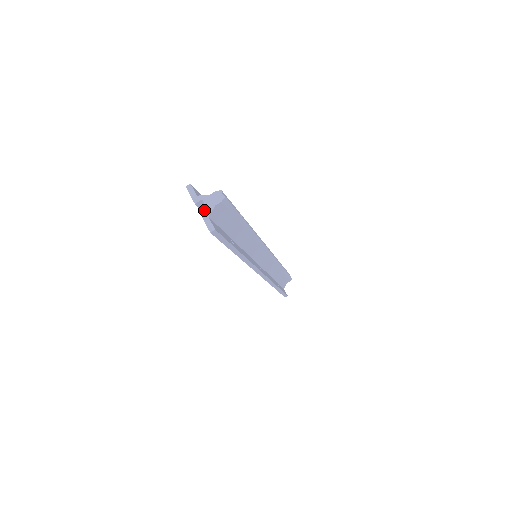
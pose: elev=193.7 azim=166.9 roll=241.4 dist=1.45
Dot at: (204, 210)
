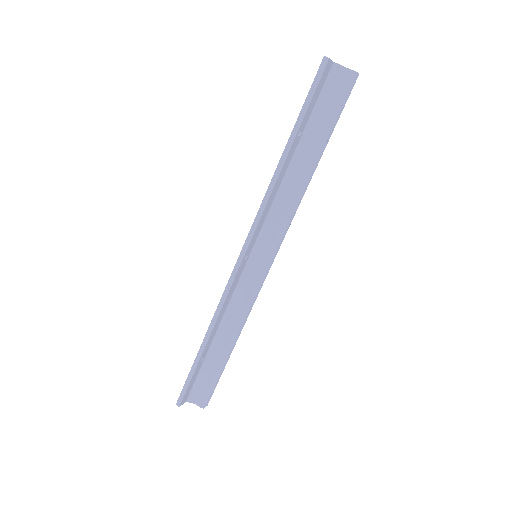
Dot at: occluded
